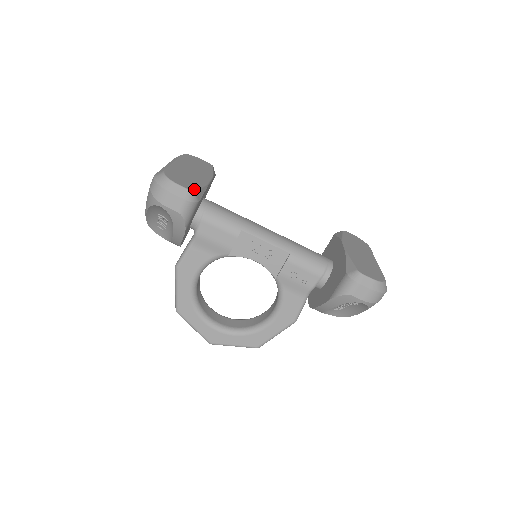
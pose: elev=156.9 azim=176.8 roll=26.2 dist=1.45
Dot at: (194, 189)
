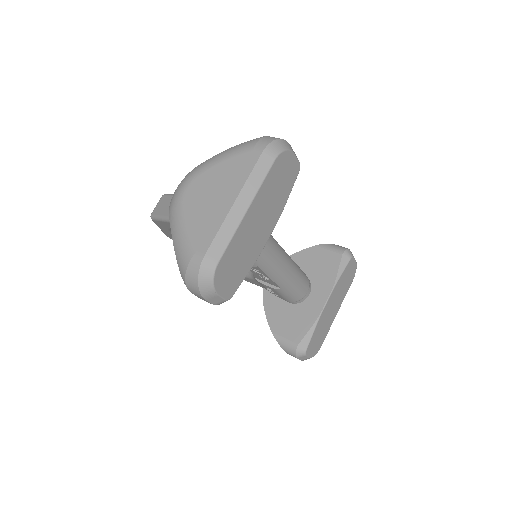
Dot at: (233, 293)
